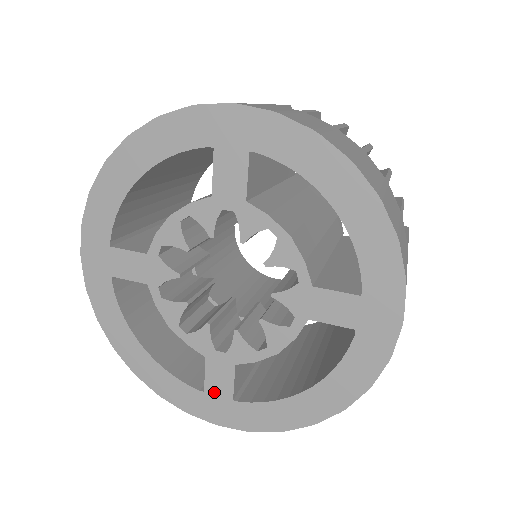
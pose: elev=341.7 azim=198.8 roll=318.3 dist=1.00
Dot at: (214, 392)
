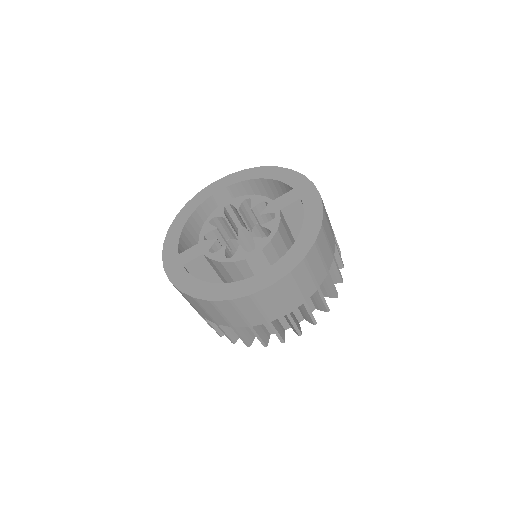
Dot at: (259, 271)
